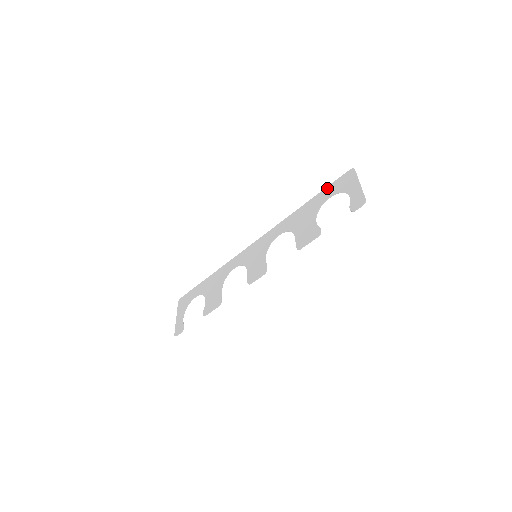
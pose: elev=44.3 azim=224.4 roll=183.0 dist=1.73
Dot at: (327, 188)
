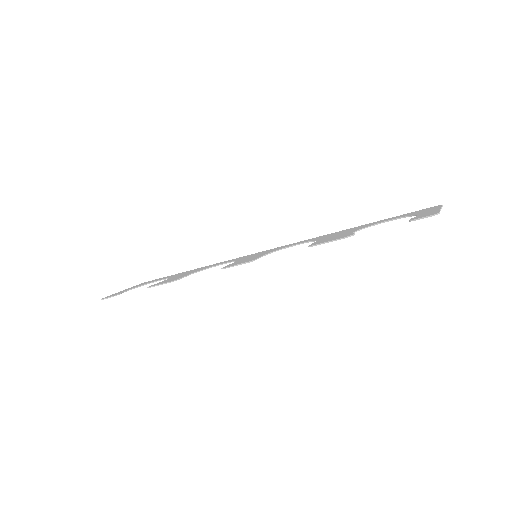
Dot at: (393, 217)
